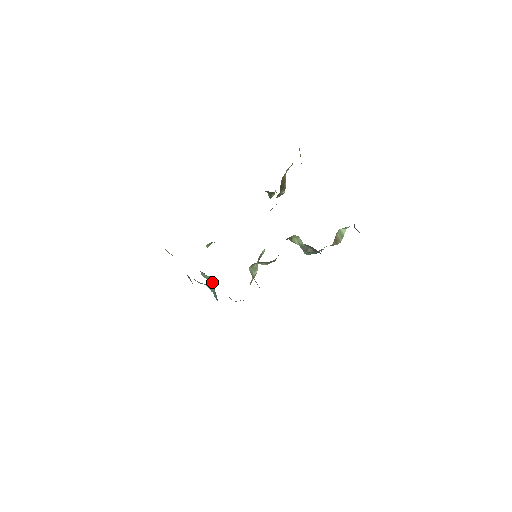
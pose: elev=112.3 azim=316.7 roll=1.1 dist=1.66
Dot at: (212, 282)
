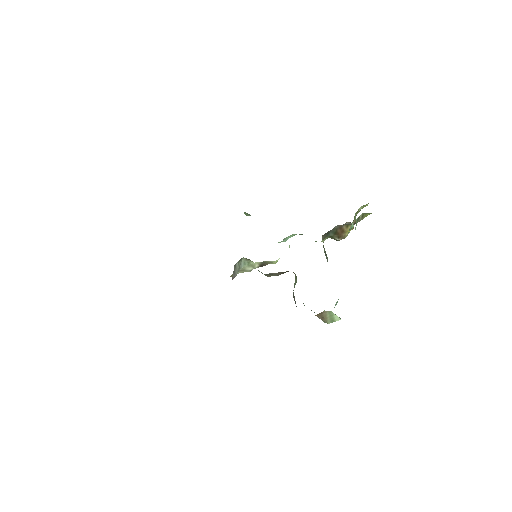
Dot at: occluded
